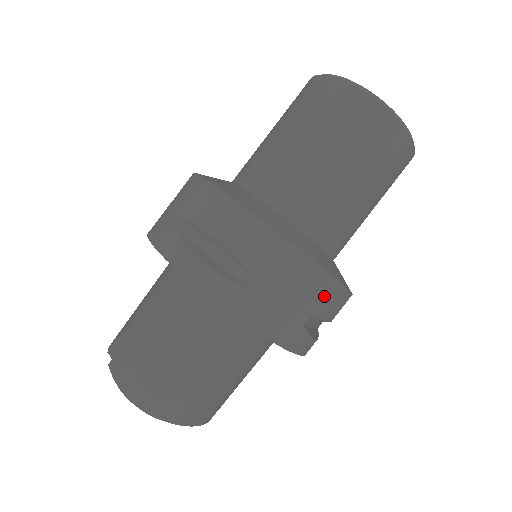
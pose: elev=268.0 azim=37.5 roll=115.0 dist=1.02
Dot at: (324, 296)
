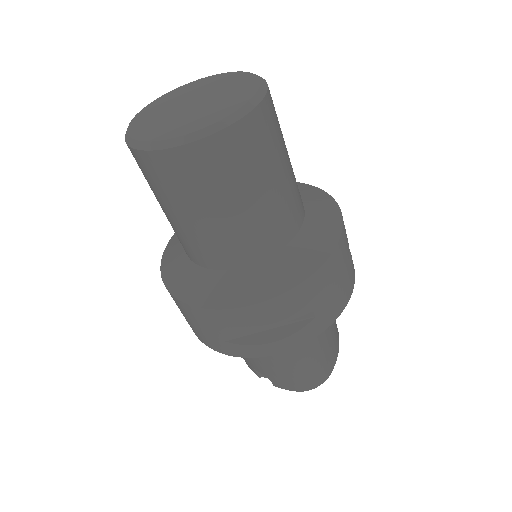
Dot at: (342, 254)
